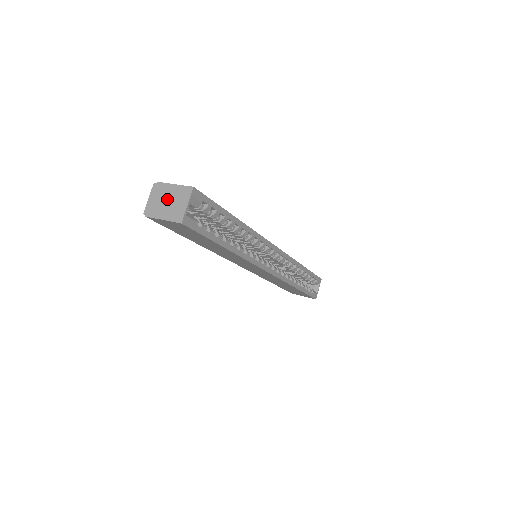
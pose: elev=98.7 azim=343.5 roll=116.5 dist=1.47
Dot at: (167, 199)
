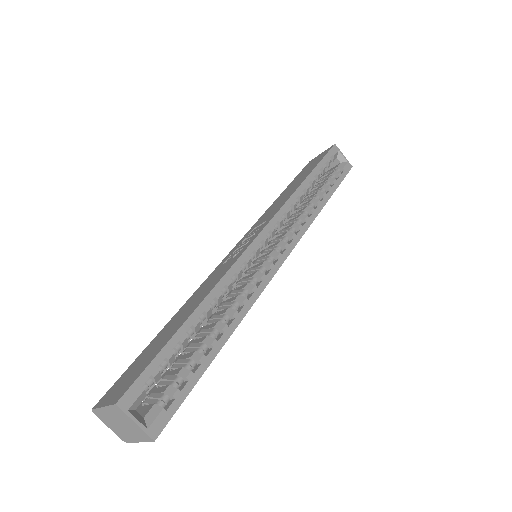
Dot at: (117, 423)
